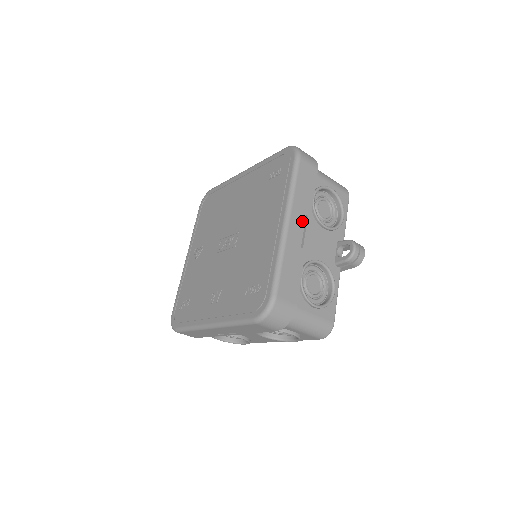
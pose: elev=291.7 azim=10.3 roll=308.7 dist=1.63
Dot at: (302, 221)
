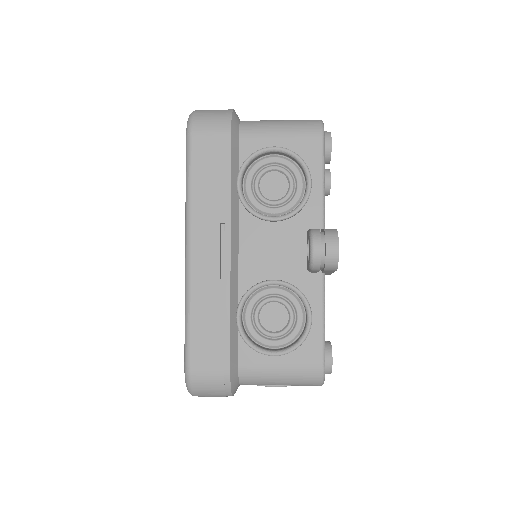
Dot at: (214, 236)
